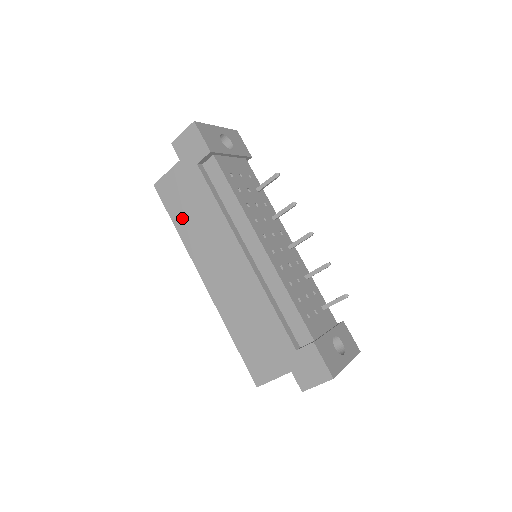
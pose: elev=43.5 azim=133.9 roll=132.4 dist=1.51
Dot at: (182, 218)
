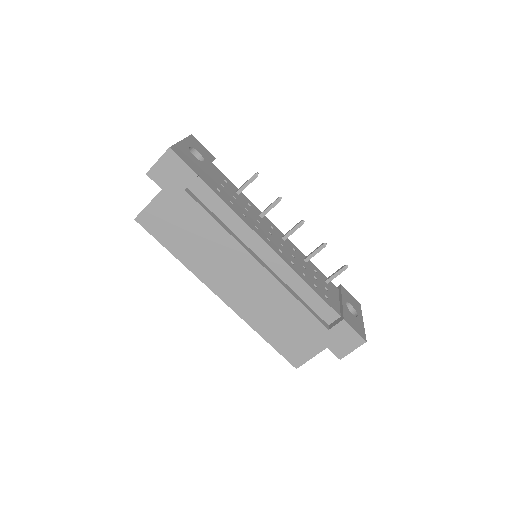
Dot at: (180, 245)
